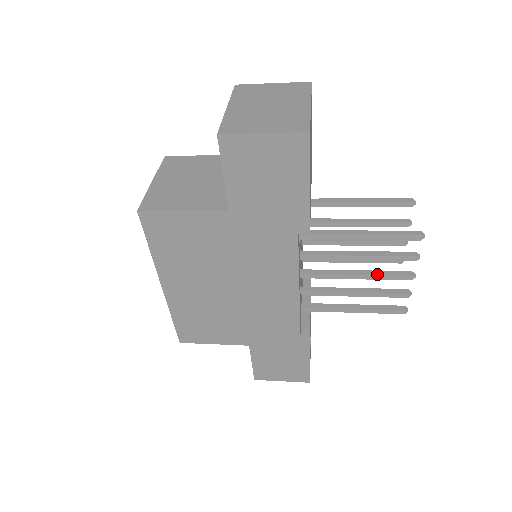
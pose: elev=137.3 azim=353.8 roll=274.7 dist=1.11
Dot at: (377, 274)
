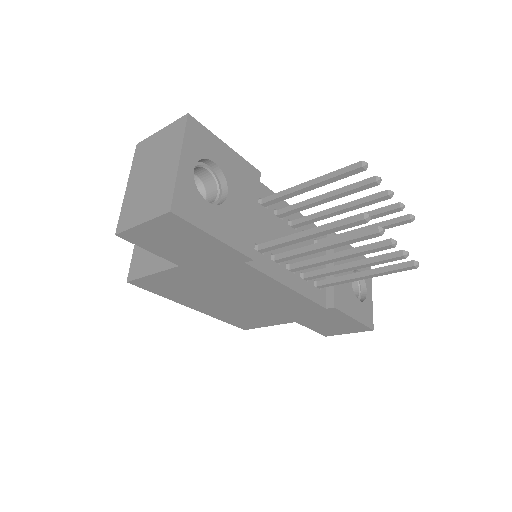
Dot at: (356, 252)
